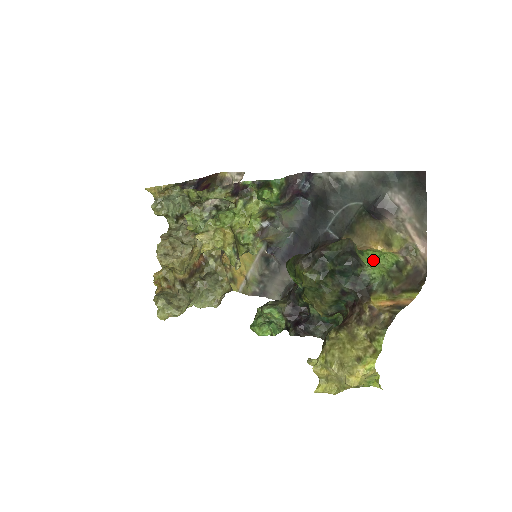
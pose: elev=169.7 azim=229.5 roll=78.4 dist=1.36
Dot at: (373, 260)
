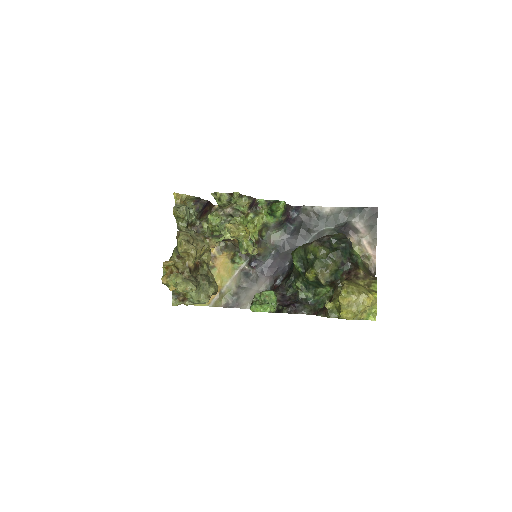
Dot at: occluded
